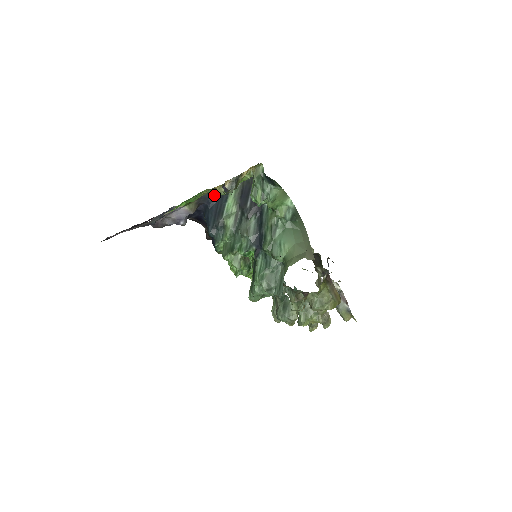
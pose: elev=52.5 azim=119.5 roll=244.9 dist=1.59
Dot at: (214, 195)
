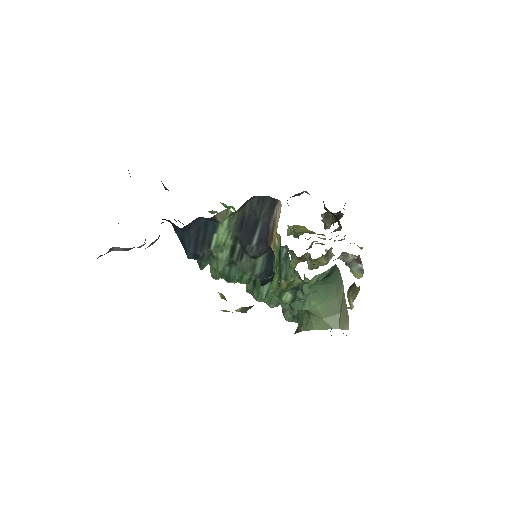
Dot at: (191, 222)
